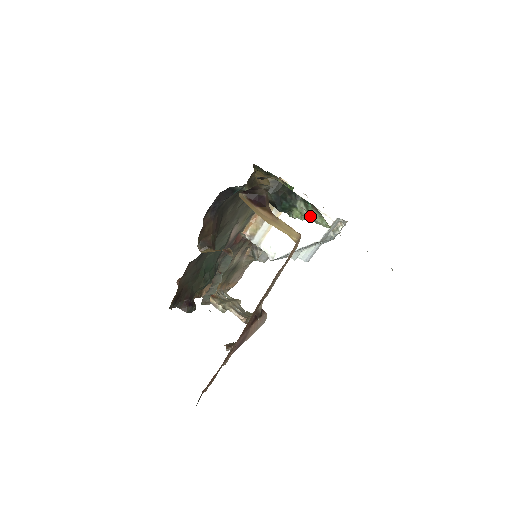
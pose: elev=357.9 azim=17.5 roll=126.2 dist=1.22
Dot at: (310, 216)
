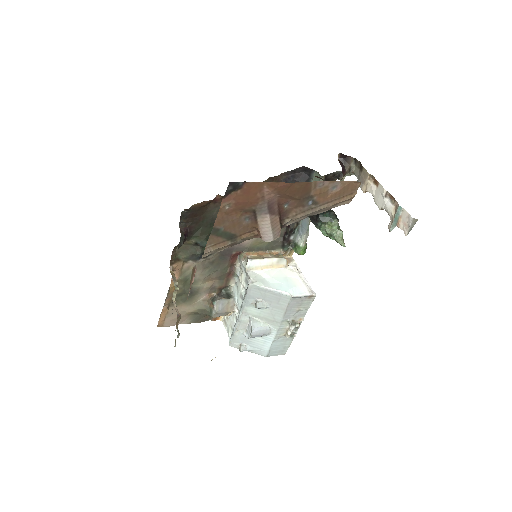
Dot at: (337, 231)
